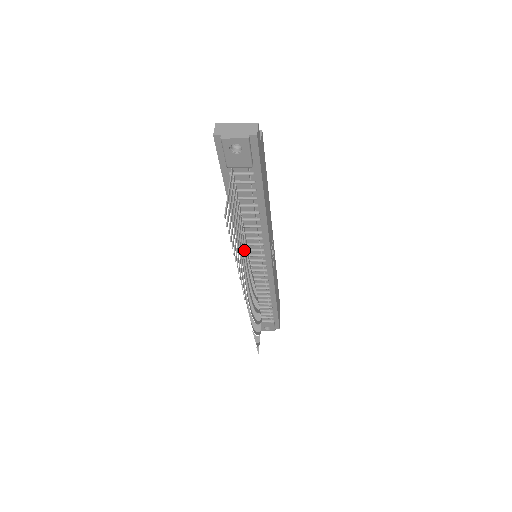
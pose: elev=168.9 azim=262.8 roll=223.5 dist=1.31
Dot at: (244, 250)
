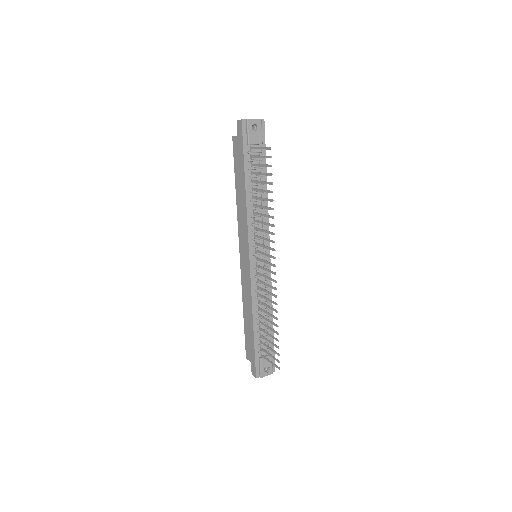
Dot at: (253, 240)
